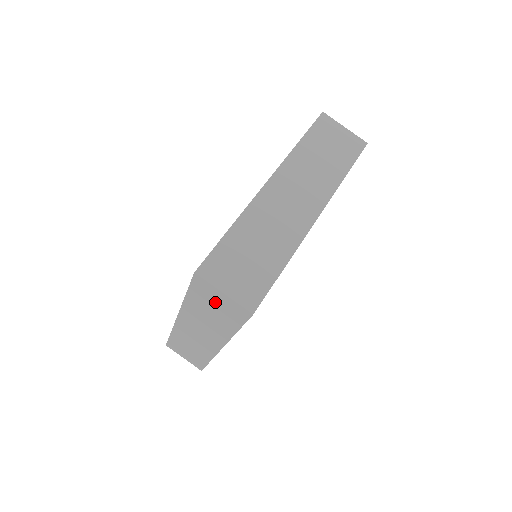
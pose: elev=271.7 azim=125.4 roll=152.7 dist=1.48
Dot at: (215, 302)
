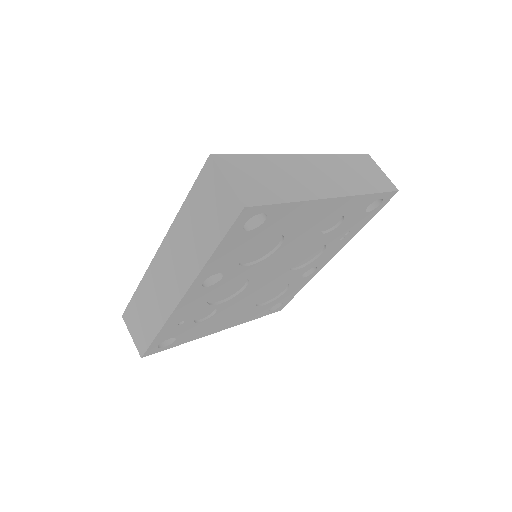
Dot at: (211, 201)
